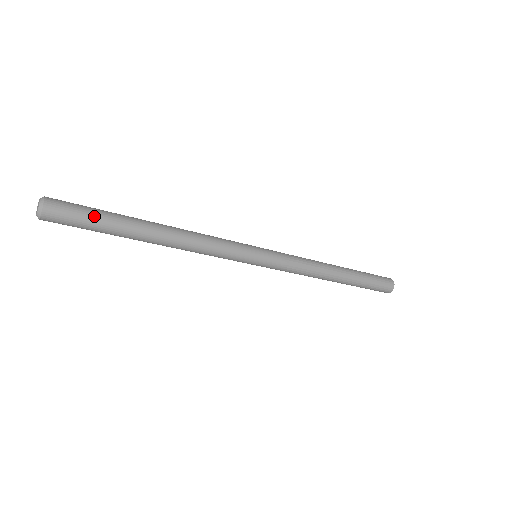
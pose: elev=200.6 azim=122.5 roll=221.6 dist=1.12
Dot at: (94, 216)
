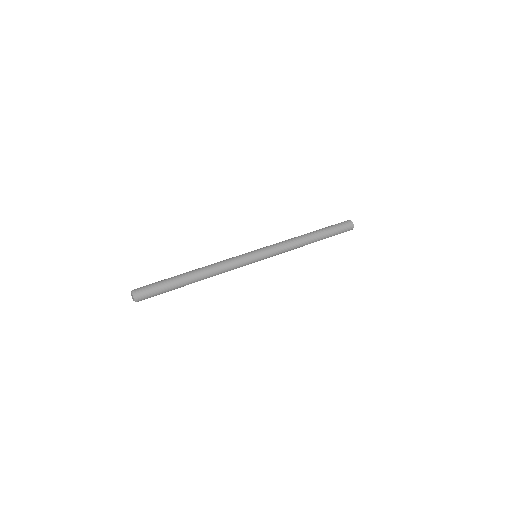
Dot at: (162, 290)
